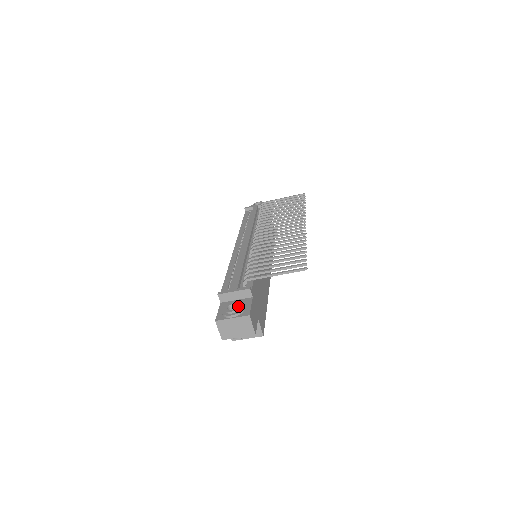
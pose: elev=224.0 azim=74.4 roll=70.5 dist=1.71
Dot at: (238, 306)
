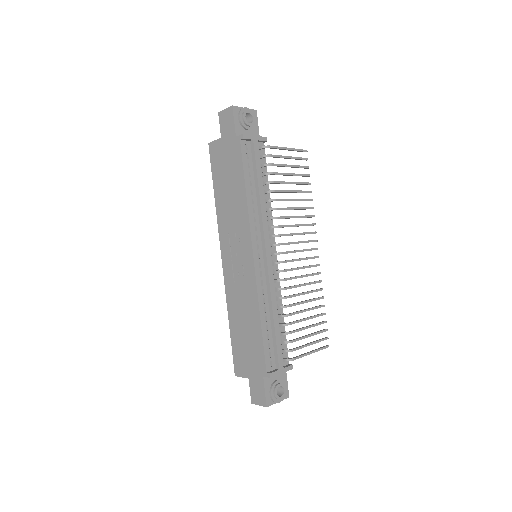
Dot at: (285, 391)
